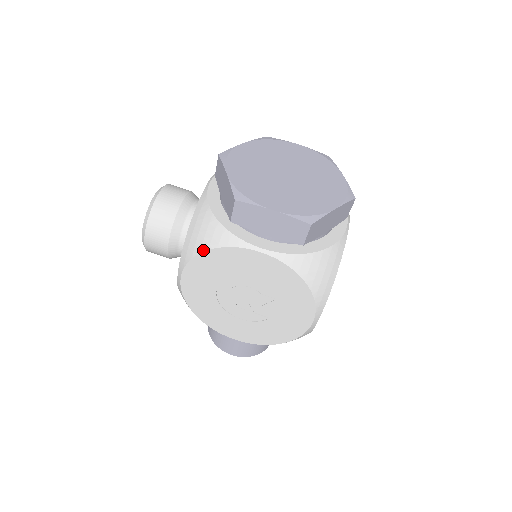
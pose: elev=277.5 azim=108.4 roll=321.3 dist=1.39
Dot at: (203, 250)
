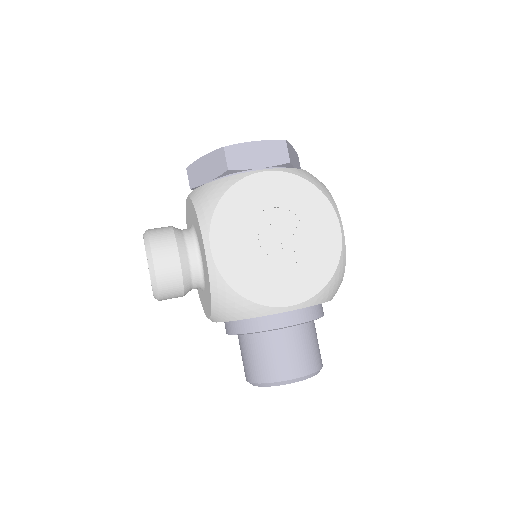
Dot at: (219, 198)
